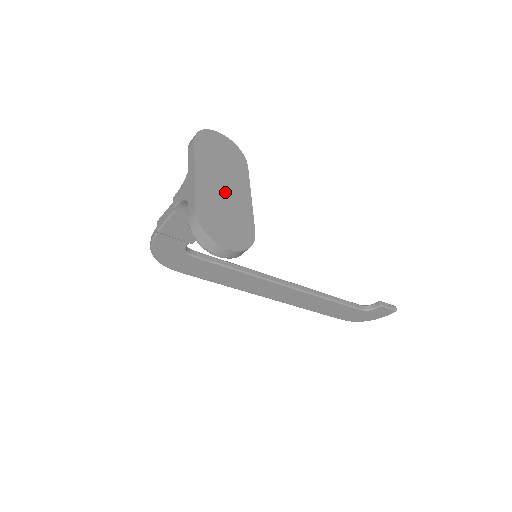
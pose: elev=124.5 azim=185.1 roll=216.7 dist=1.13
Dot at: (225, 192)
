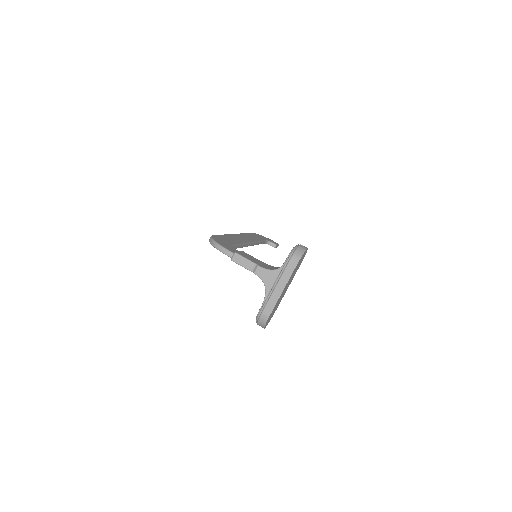
Dot at: occluded
